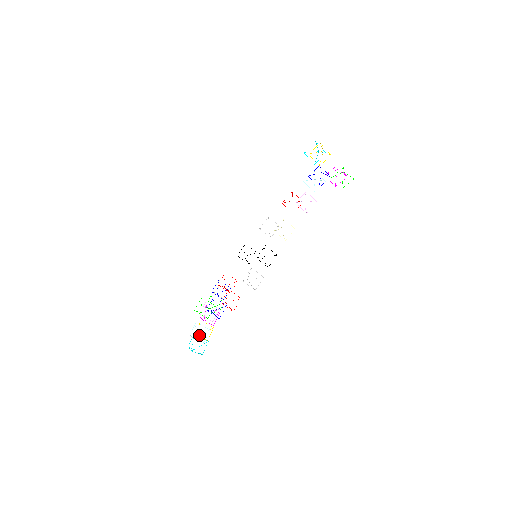
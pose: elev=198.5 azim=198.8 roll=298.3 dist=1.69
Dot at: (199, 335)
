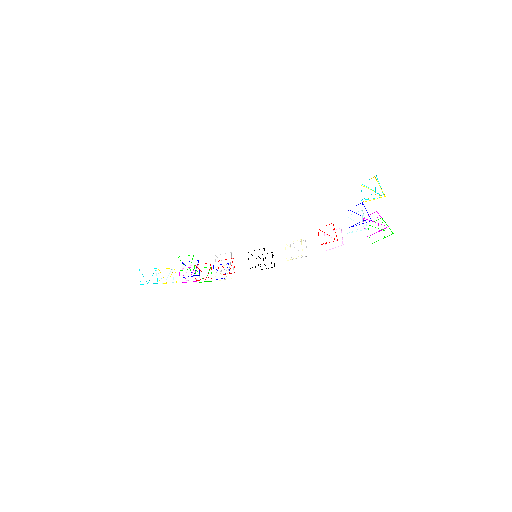
Dot at: occluded
